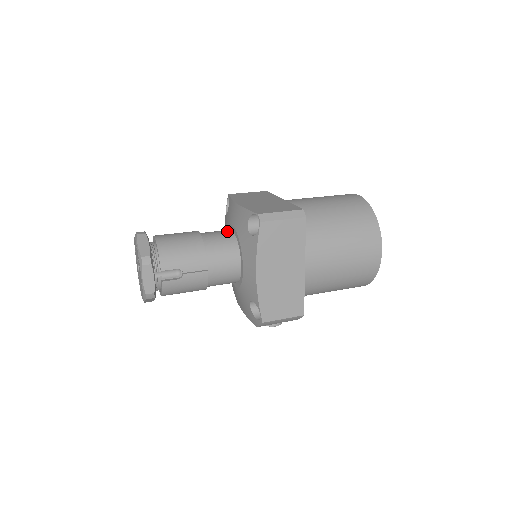
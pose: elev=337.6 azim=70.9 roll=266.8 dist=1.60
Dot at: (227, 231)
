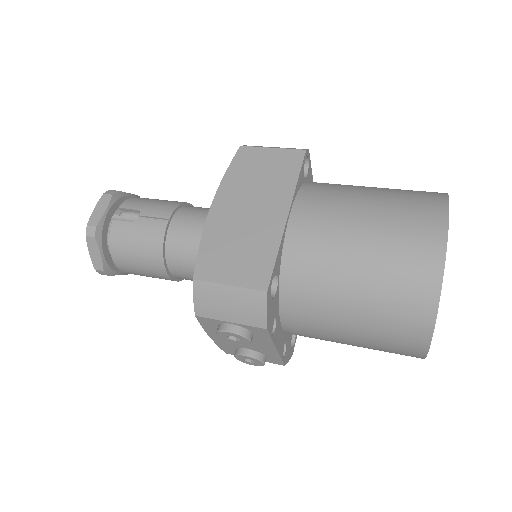
Dot at: occluded
